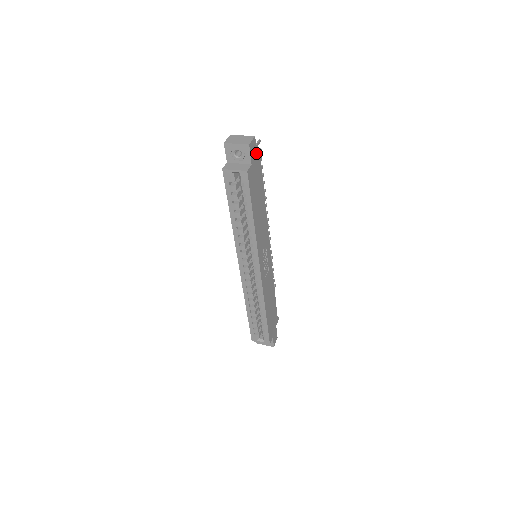
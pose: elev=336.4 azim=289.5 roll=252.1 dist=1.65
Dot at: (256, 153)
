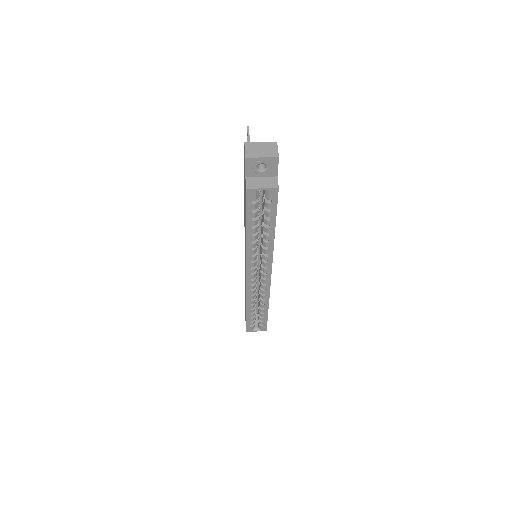
Dot at: occluded
